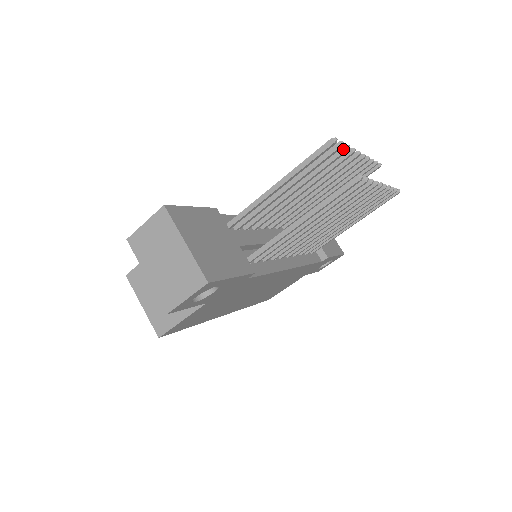
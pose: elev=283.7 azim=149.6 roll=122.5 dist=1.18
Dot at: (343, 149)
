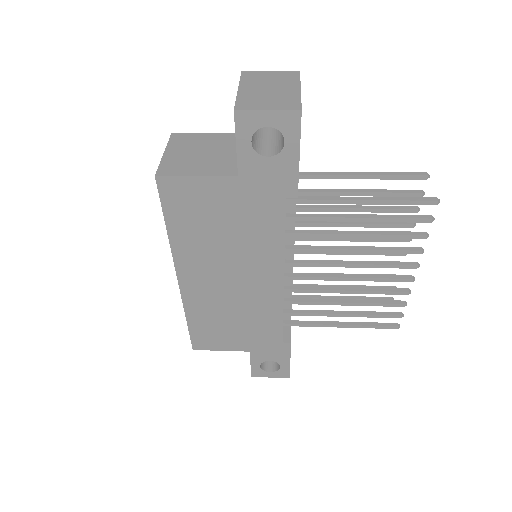
Dot at: (414, 207)
